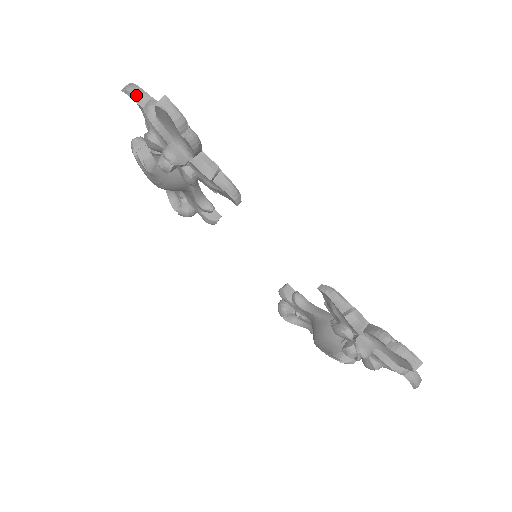
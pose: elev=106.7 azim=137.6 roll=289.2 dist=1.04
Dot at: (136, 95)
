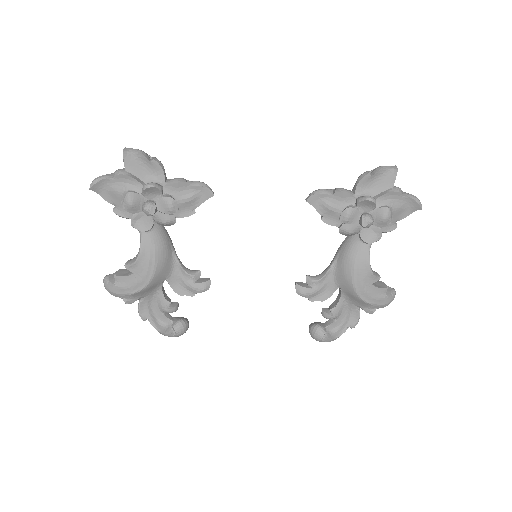
Dot at: (103, 176)
